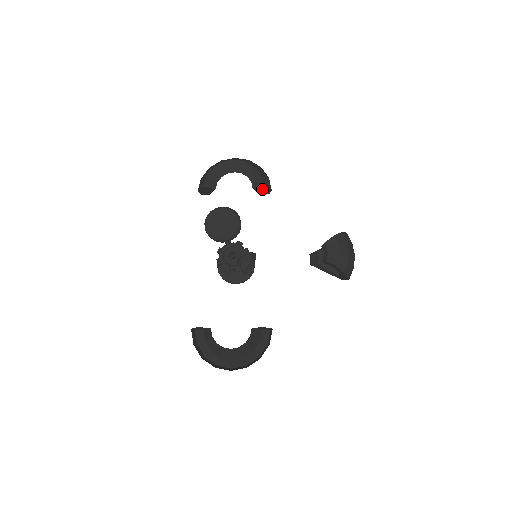
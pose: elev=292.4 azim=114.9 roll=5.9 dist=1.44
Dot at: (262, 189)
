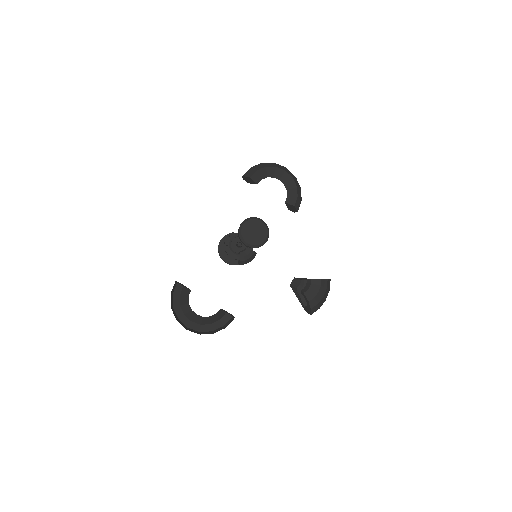
Dot at: (291, 207)
